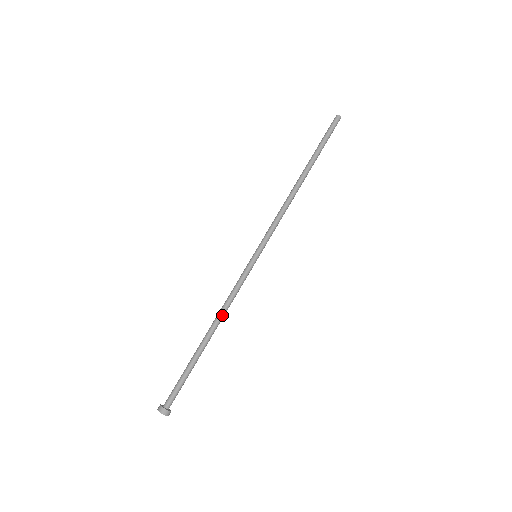
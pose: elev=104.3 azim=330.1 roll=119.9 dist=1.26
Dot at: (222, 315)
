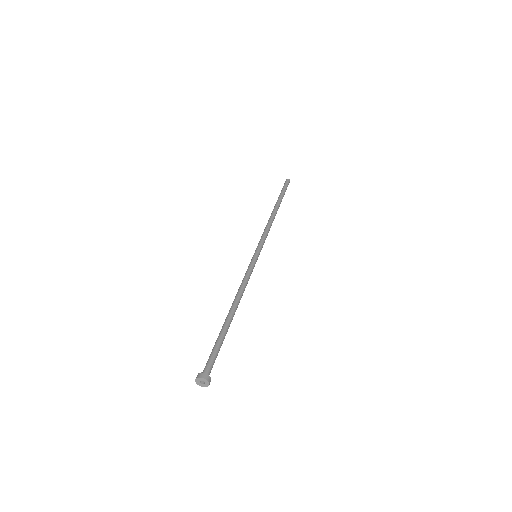
Dot at: (241, 296)
